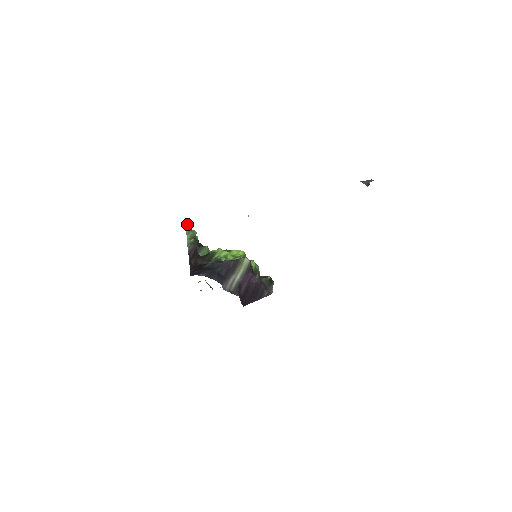
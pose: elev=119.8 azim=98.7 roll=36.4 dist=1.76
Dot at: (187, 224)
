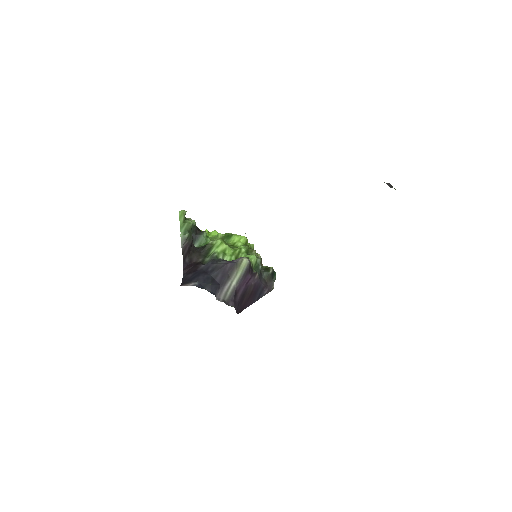
Dot at: (181, 215)
